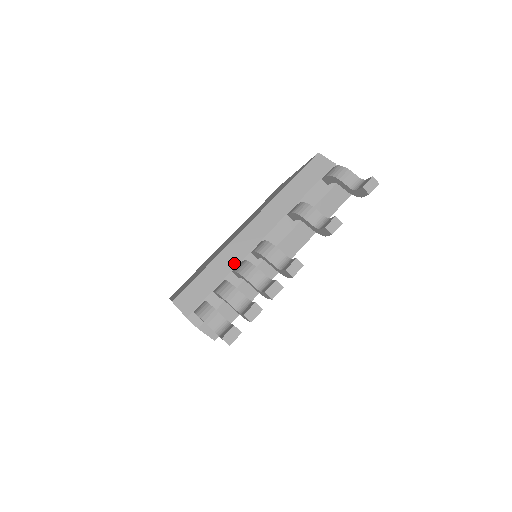
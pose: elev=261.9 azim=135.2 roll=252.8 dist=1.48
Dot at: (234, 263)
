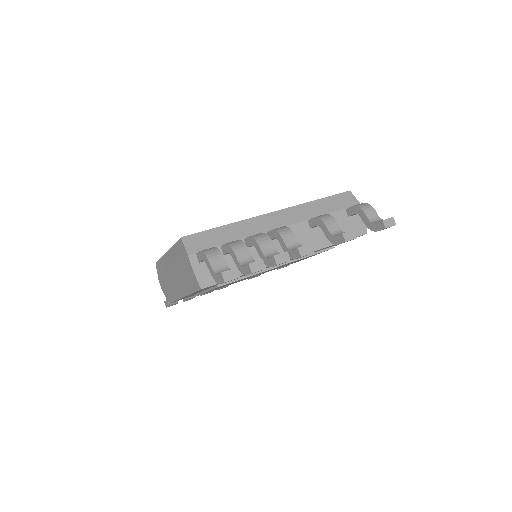
Dot at: (248, 234)
